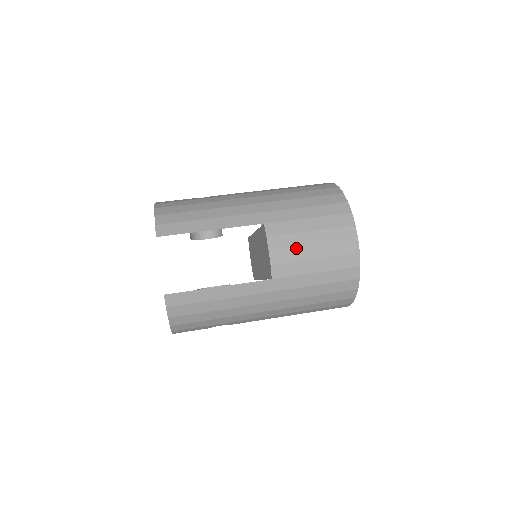
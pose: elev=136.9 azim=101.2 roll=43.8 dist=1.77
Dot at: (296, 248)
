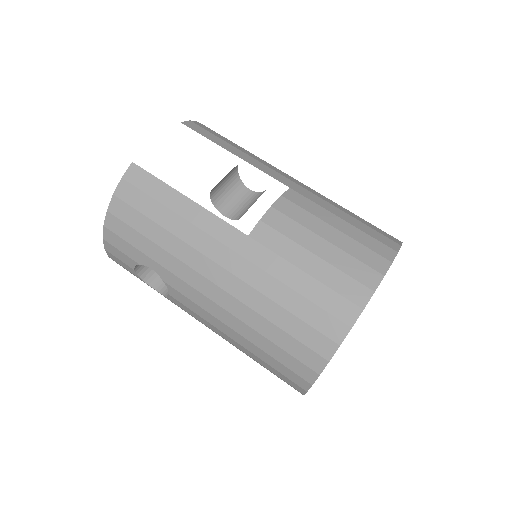
Dot at: (303, 227)
